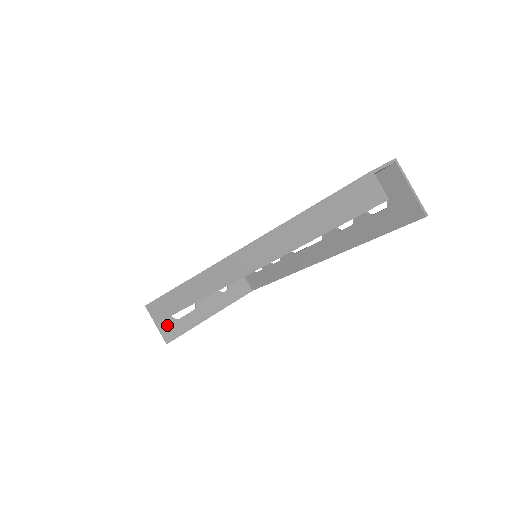
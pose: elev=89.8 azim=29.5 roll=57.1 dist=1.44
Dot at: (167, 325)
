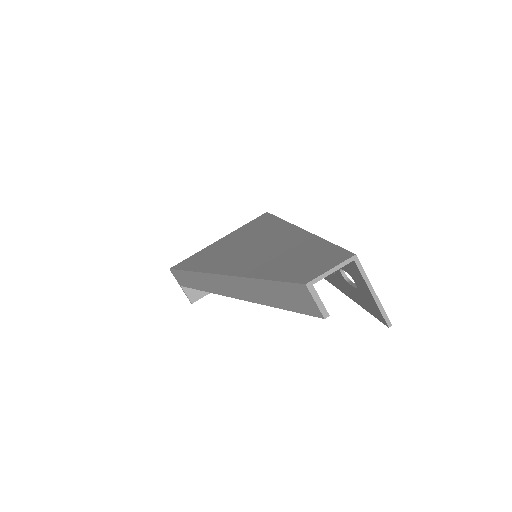
Dot at: occluded
